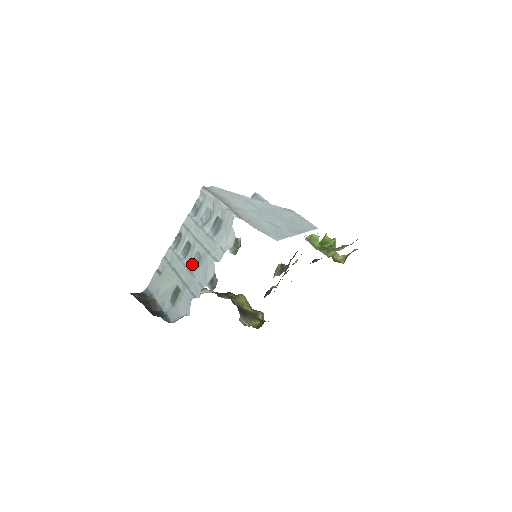
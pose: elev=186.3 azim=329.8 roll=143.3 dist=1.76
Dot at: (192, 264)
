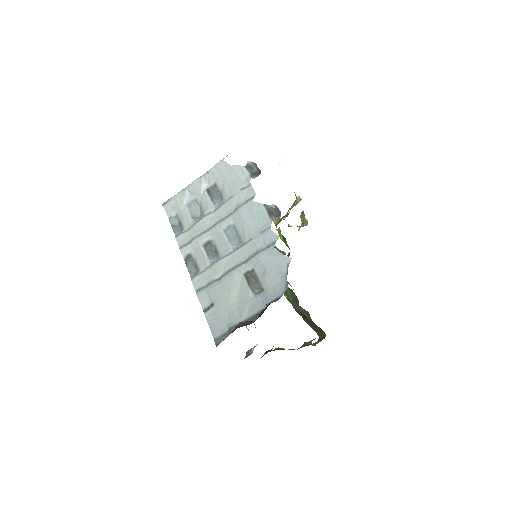
Dot at: (233, 243)
